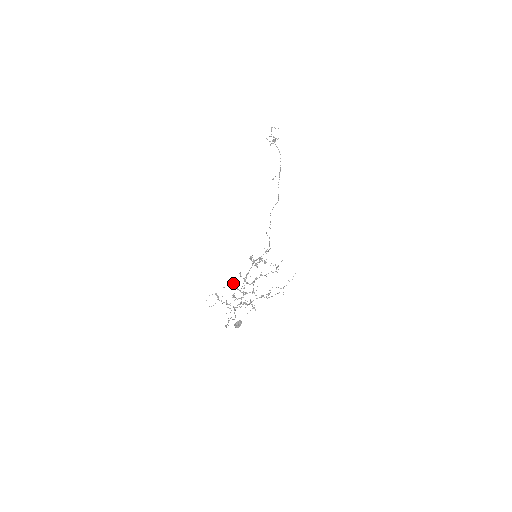
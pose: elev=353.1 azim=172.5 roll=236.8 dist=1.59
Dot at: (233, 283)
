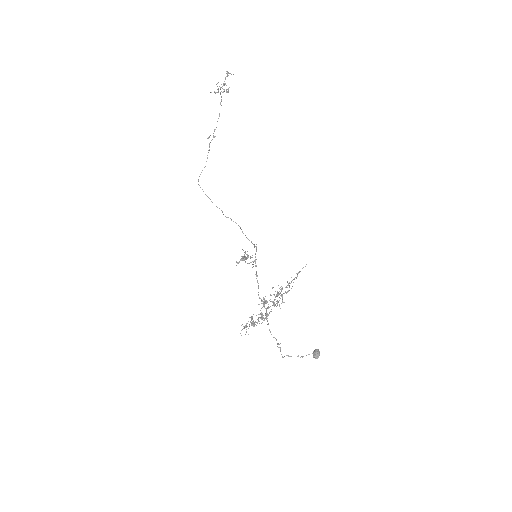
Dot at: (264, 299)
